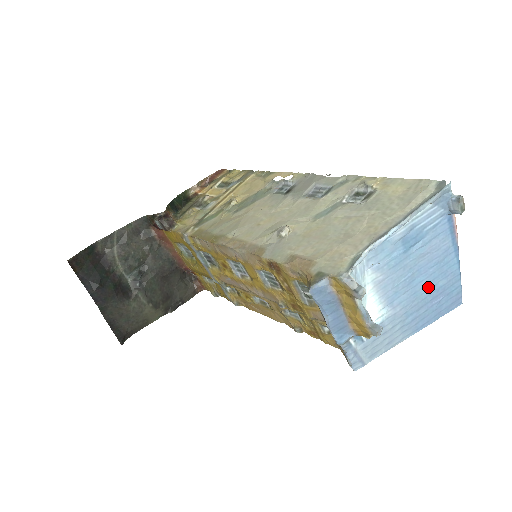
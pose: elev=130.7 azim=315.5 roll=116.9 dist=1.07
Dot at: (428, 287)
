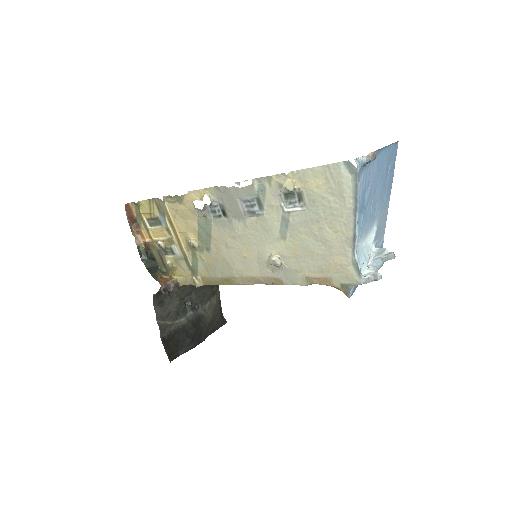
Dot at: (382, 181)
